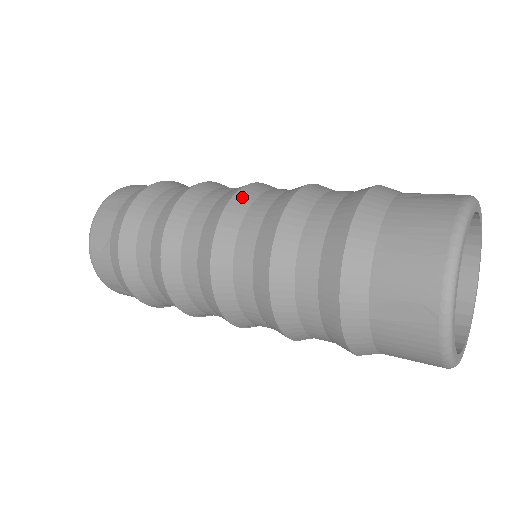
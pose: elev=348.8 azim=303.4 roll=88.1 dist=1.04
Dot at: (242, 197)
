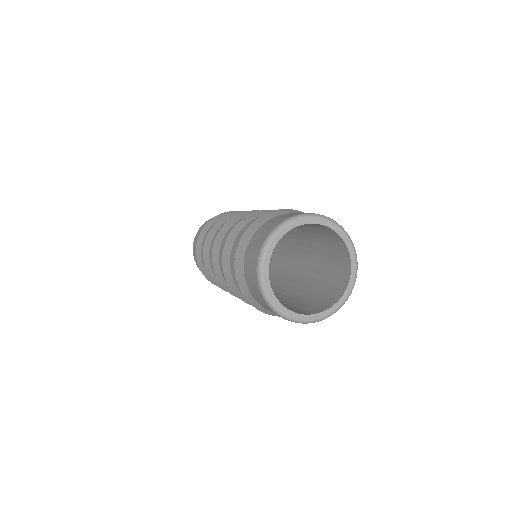
Dot at: (215, 250)
